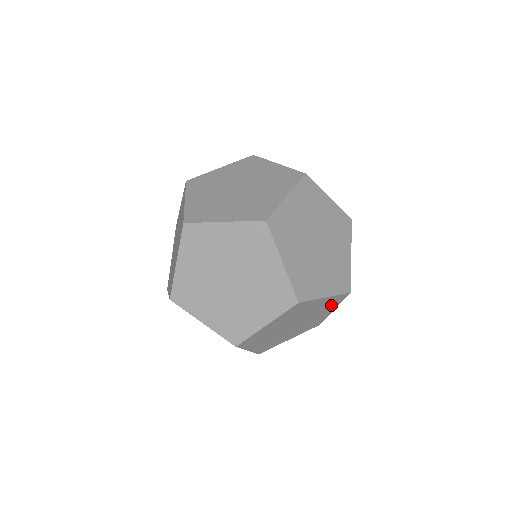
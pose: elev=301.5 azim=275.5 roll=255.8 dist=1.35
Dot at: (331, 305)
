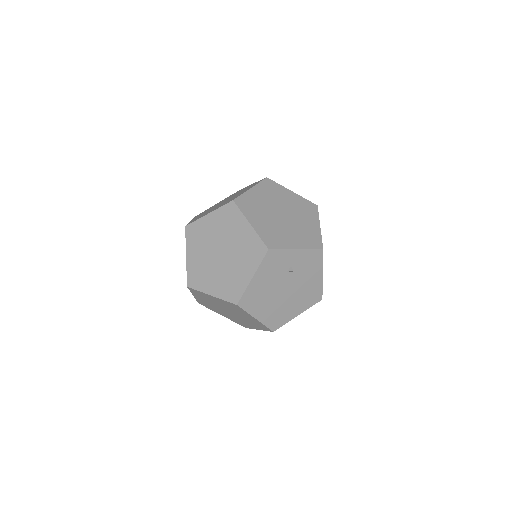
Dot at: (252, 257)
